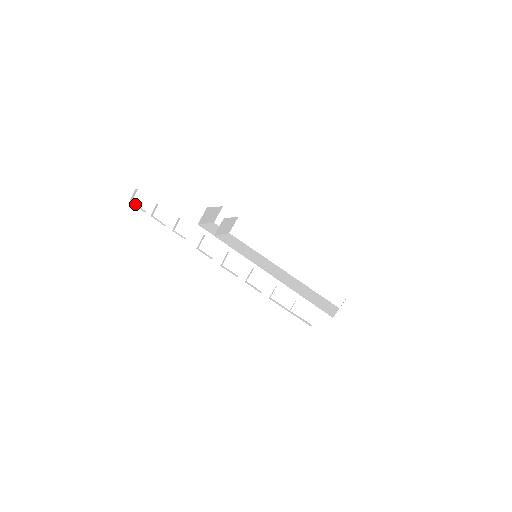
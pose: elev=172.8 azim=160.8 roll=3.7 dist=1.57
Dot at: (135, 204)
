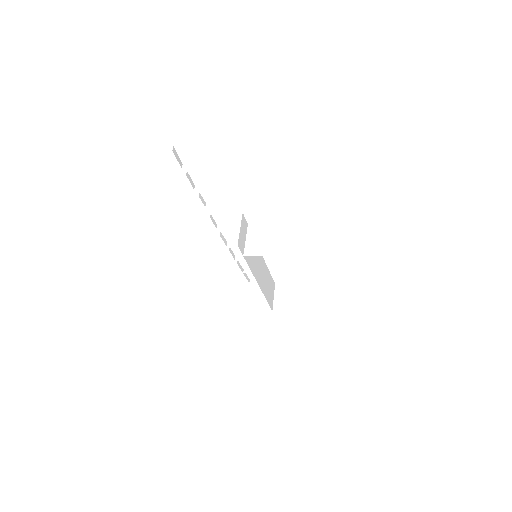
Dot at: (176, 154)
